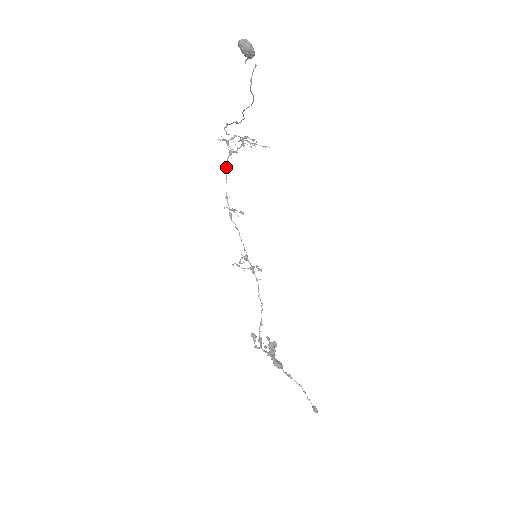
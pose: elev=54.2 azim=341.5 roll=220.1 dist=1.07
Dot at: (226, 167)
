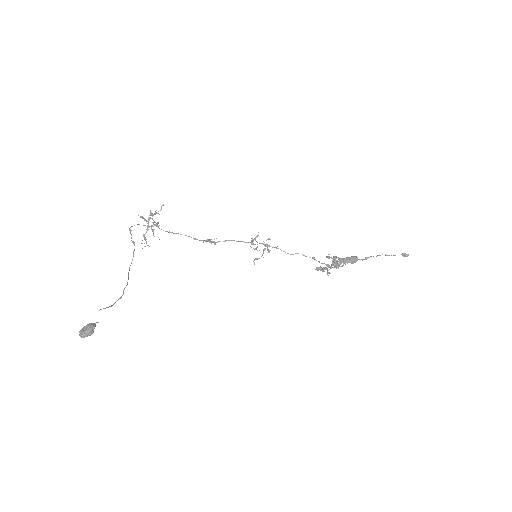
Dot at: (168, 232)
